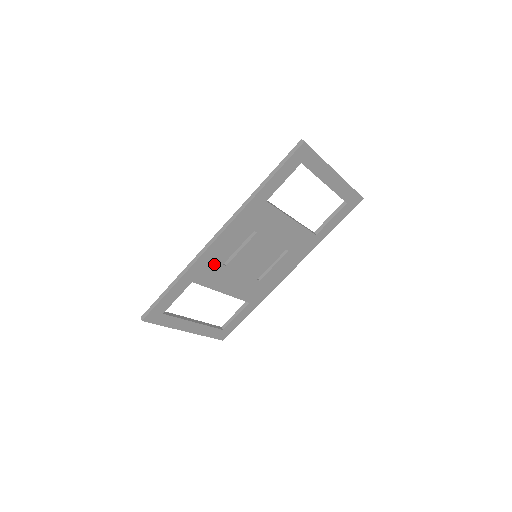
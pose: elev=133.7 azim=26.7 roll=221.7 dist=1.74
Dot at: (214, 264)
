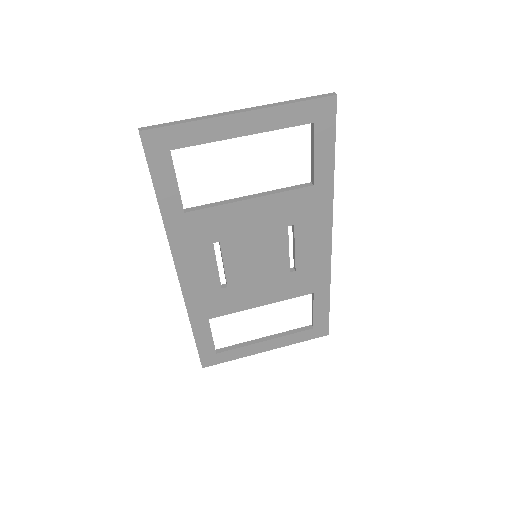
Dot at: (211, 294)
